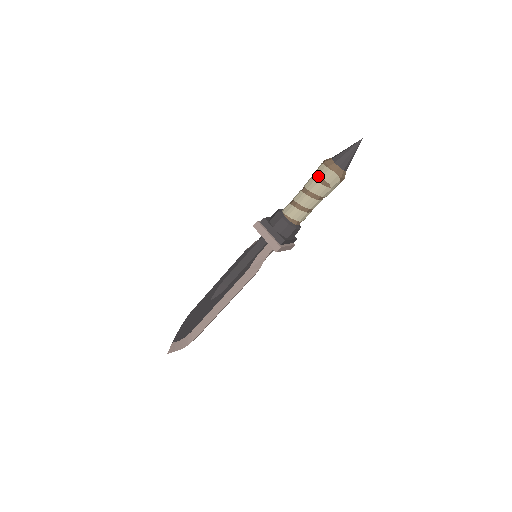
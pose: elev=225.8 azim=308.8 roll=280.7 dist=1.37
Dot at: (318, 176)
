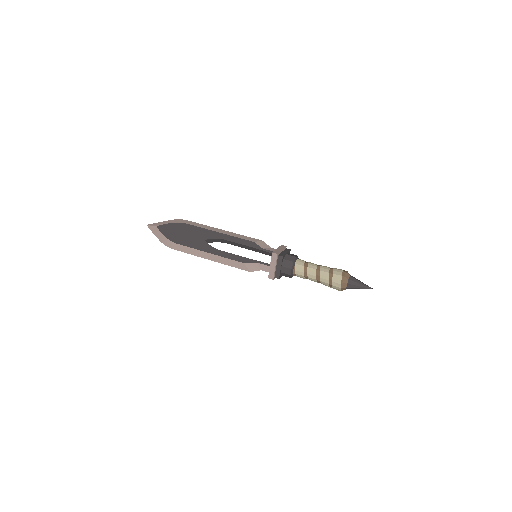
Dot at: (332, 278)
